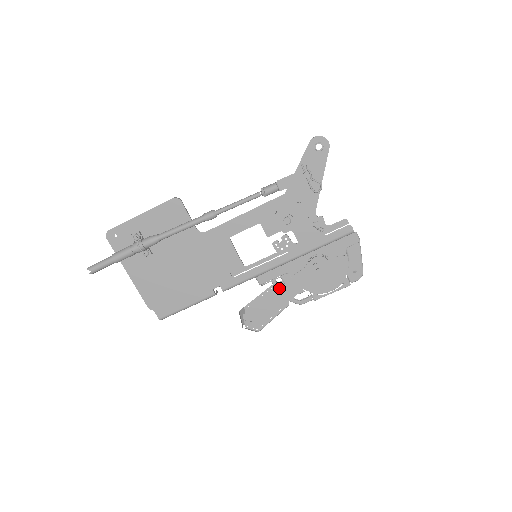
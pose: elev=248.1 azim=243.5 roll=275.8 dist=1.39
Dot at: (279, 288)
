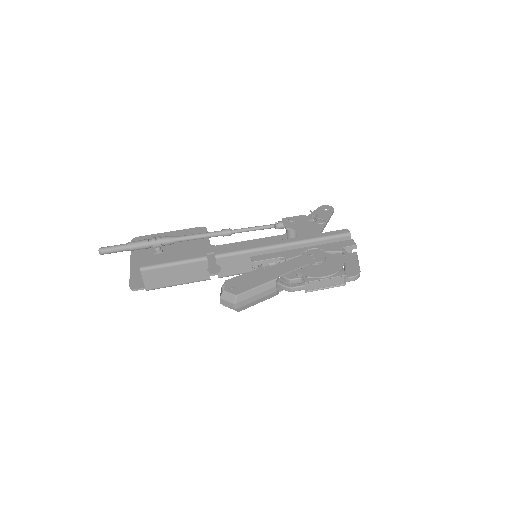
Dot at: (271, 268)
